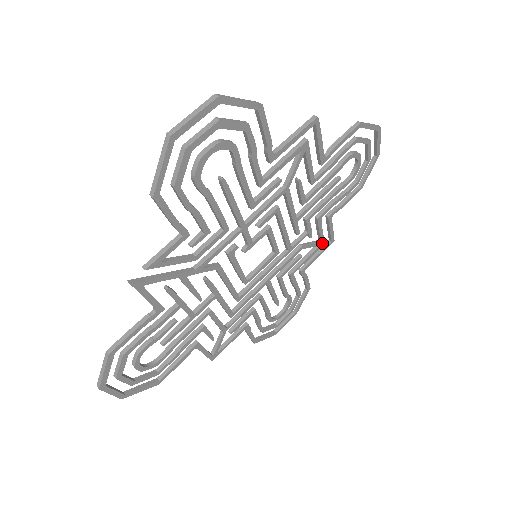
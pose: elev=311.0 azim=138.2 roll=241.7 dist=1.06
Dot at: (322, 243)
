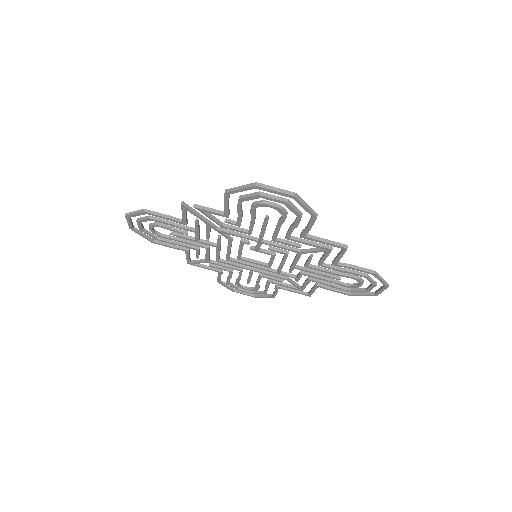
Dot at: (301, 290)
